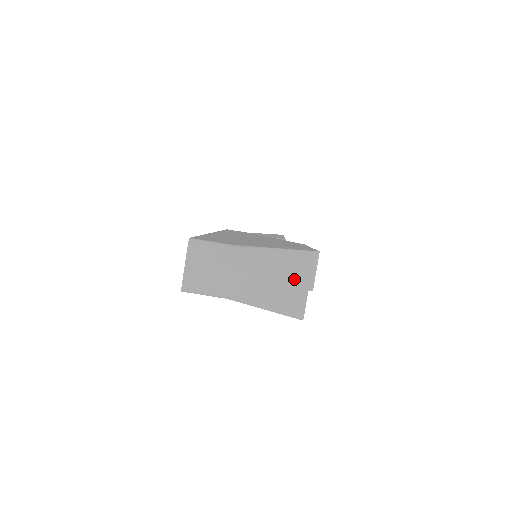
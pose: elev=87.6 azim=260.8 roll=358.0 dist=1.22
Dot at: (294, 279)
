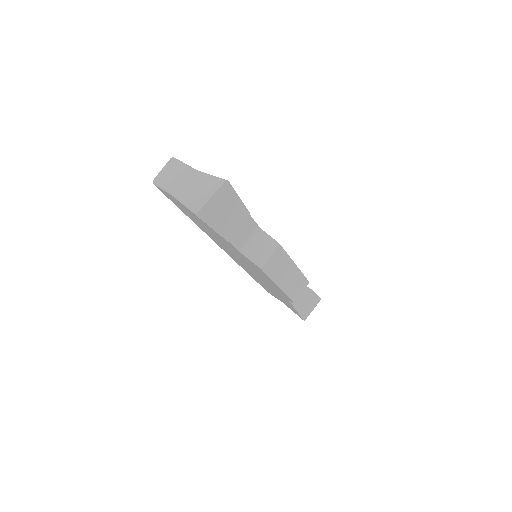
Dot at: (207, 191)
